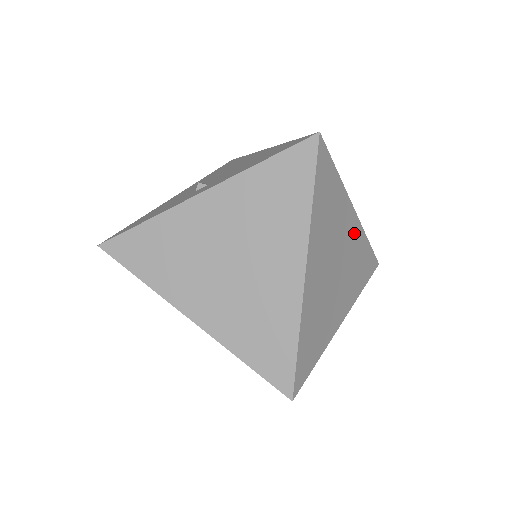
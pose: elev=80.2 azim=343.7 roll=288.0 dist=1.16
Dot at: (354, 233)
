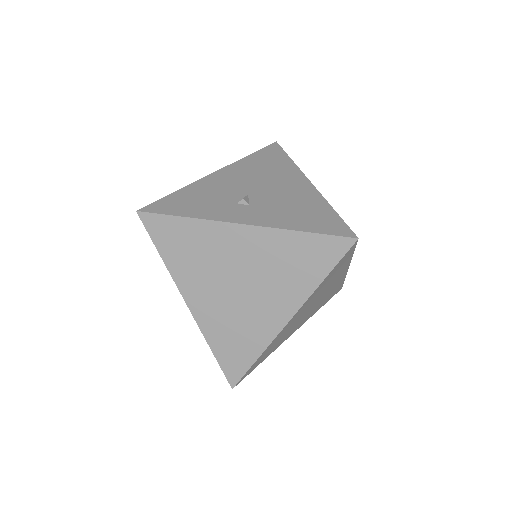
Dot at: (338, 281)
